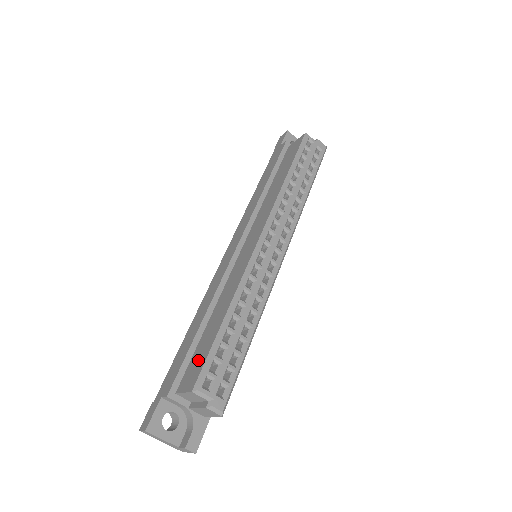
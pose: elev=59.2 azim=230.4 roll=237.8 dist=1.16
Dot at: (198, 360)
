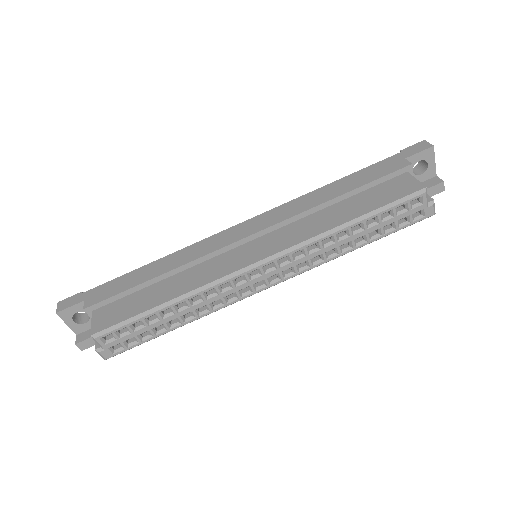
Dot at: (120, 311)
